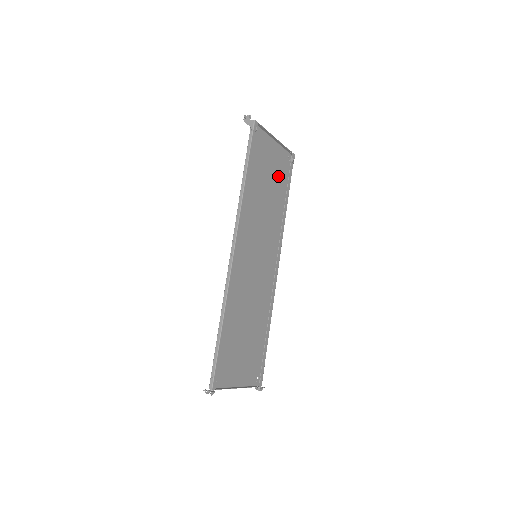
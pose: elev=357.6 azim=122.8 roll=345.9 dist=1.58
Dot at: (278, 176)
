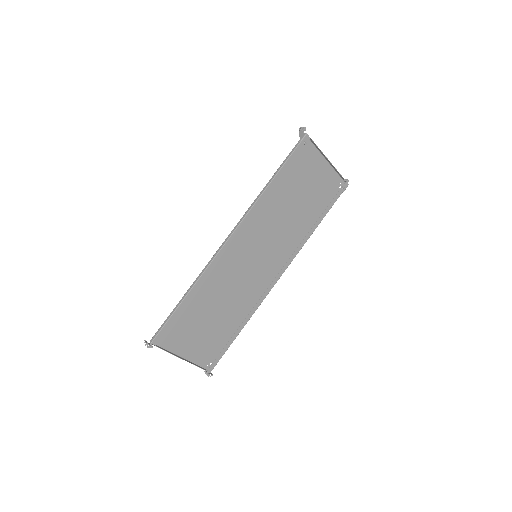
Dot at: (318, 196)
